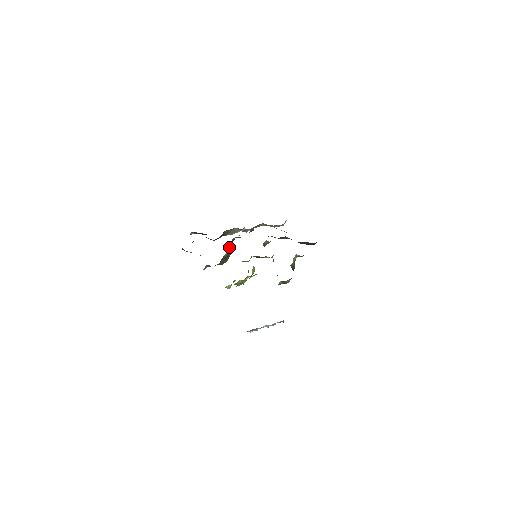
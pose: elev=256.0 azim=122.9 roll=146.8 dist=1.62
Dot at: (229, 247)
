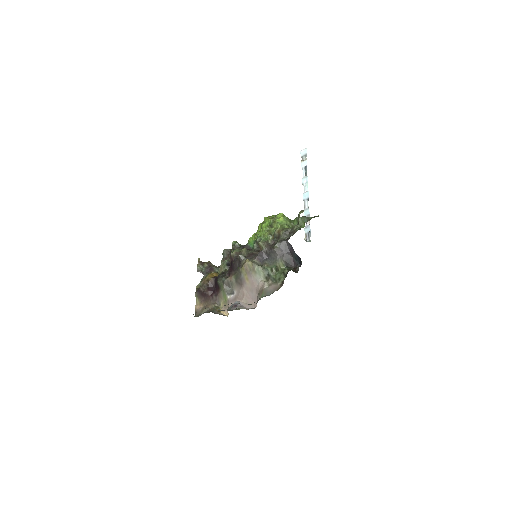
Dot at: (231, 252)
